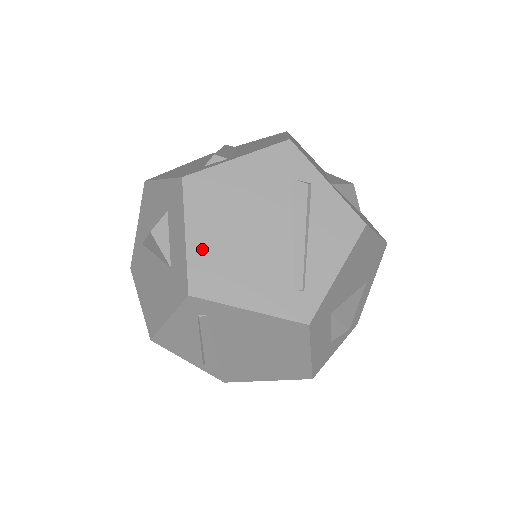
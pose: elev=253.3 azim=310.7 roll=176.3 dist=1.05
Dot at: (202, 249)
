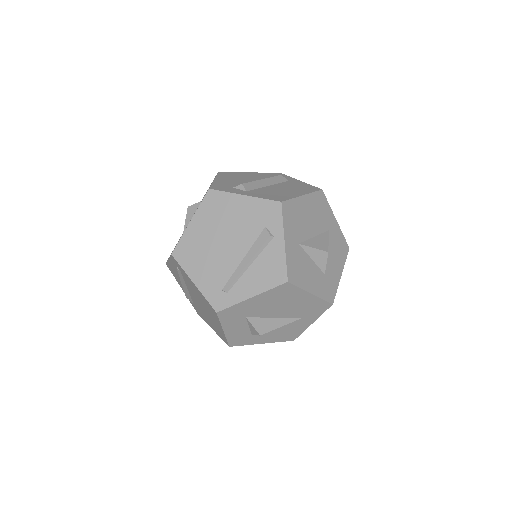
Dot at: (193, 235)
